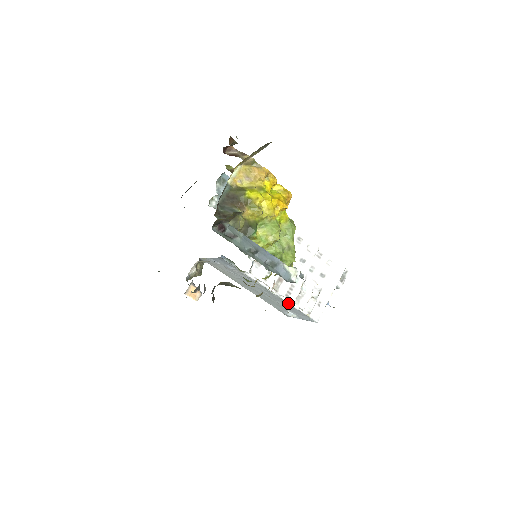
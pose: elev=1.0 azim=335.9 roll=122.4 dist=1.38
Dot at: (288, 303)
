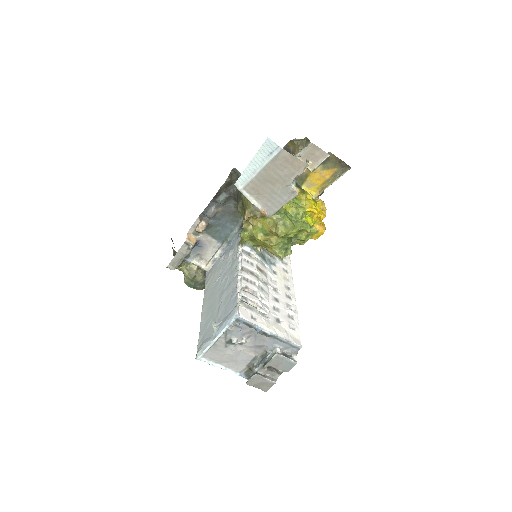
Dot at: (237, 285)
